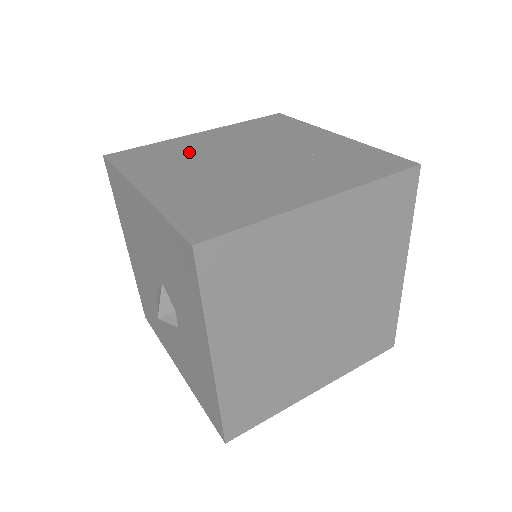
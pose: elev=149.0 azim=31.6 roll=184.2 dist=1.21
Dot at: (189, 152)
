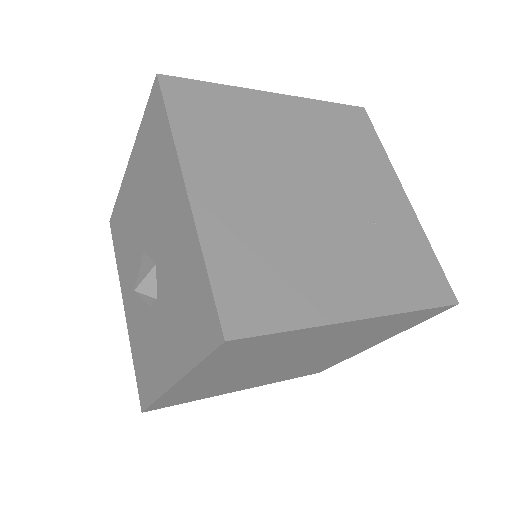
Dot at: (256, 134)
